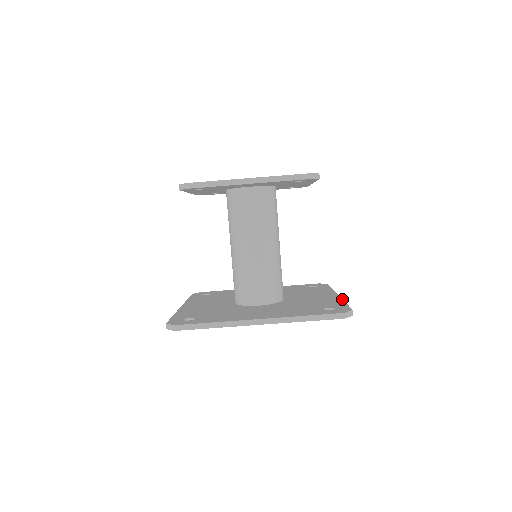
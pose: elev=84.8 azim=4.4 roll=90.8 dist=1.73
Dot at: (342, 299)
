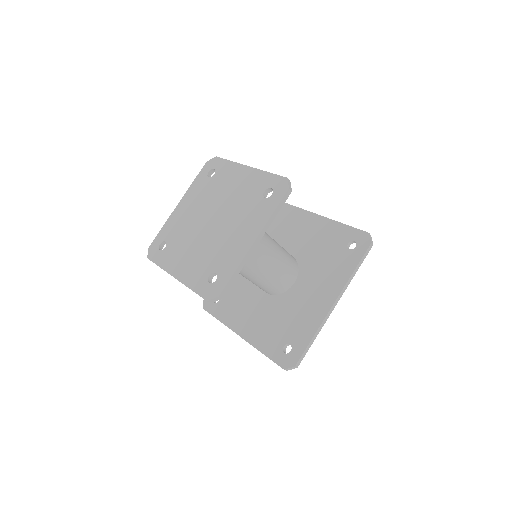
Dot at: (333, 220)
